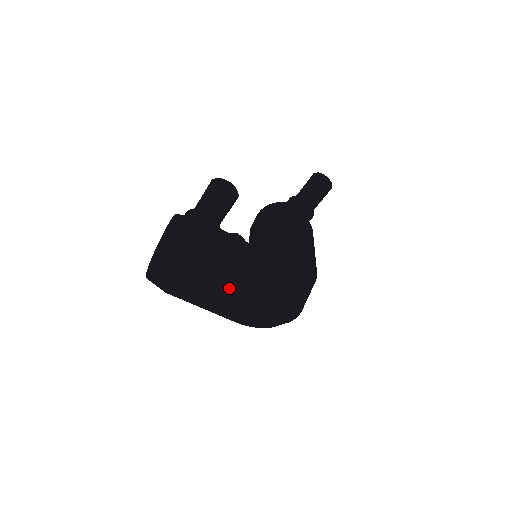
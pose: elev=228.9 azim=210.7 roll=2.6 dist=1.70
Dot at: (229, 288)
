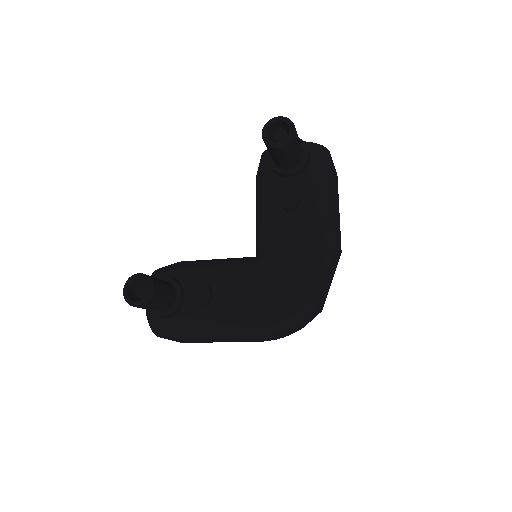
Dot at: (222, 337)
